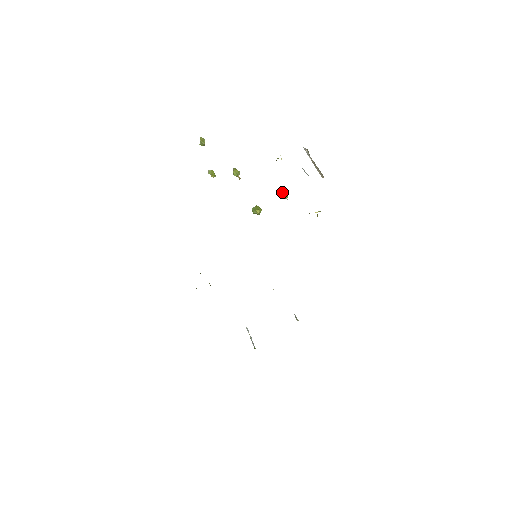
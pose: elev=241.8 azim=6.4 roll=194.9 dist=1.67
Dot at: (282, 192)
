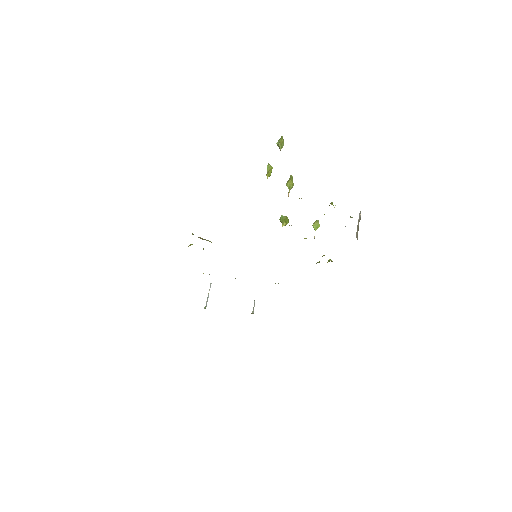
Dot at: (316, 221)
